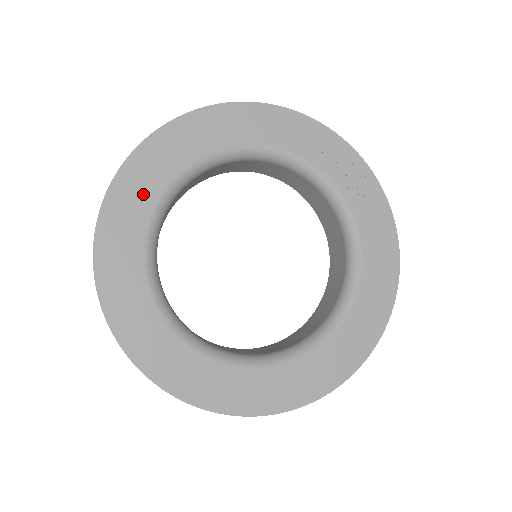
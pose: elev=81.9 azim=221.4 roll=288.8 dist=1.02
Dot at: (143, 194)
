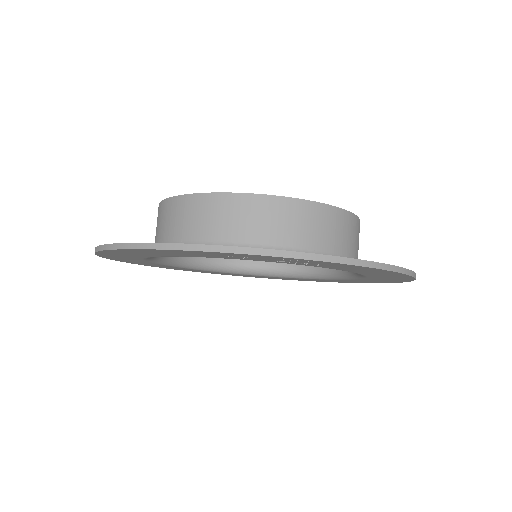
Dot at: (142, 262)
